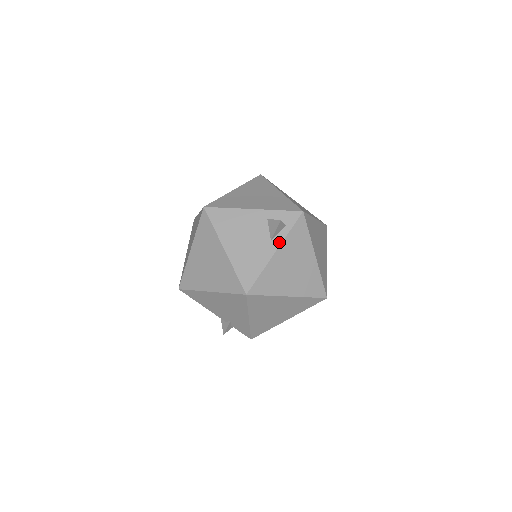
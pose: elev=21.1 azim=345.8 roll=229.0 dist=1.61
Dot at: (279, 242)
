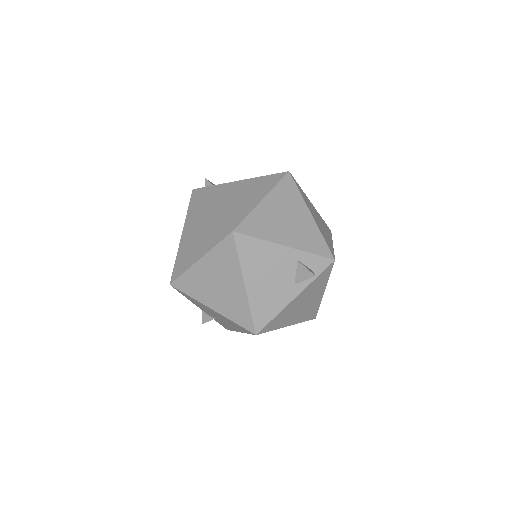
Dot at: (302, 288)
